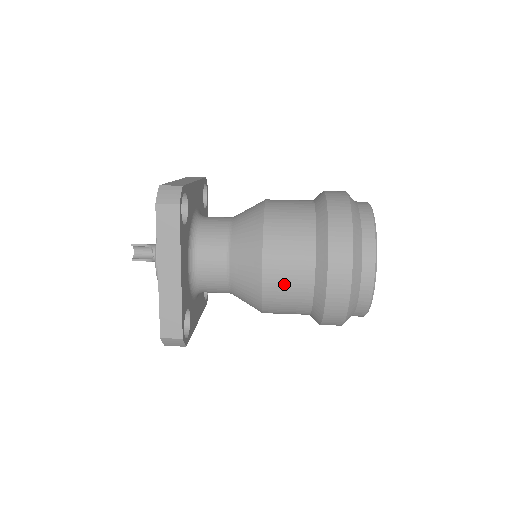
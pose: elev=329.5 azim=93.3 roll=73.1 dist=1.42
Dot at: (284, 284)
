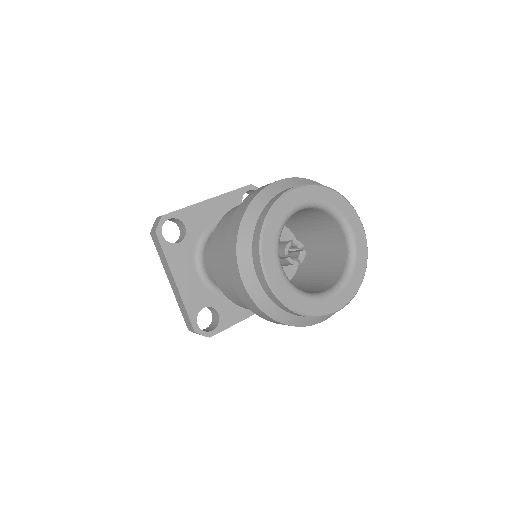
Dot at: (227, 287)
